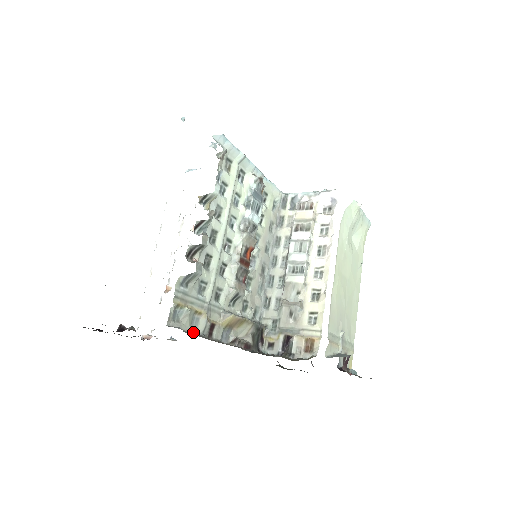
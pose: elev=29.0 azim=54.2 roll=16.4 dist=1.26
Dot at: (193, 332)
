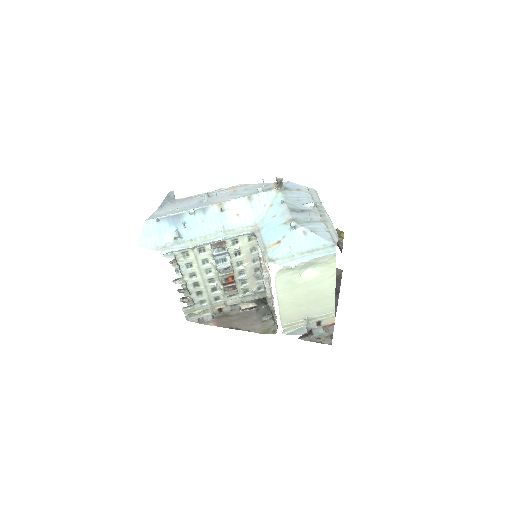
Dot at: (206, 316)
